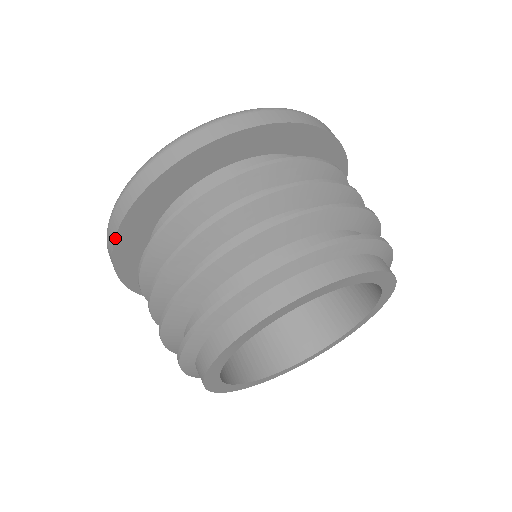
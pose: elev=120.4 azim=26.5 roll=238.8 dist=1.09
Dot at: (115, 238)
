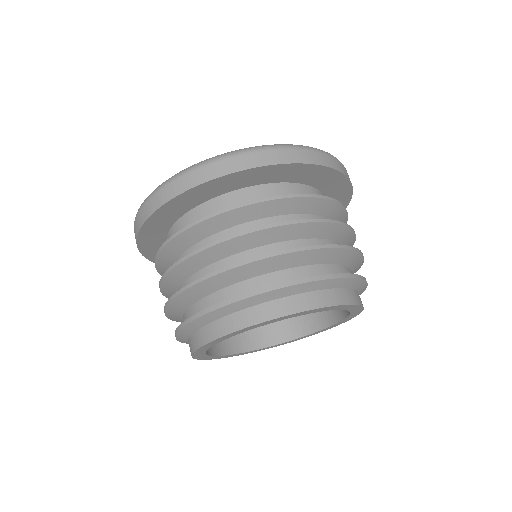
Dot at: occluded
